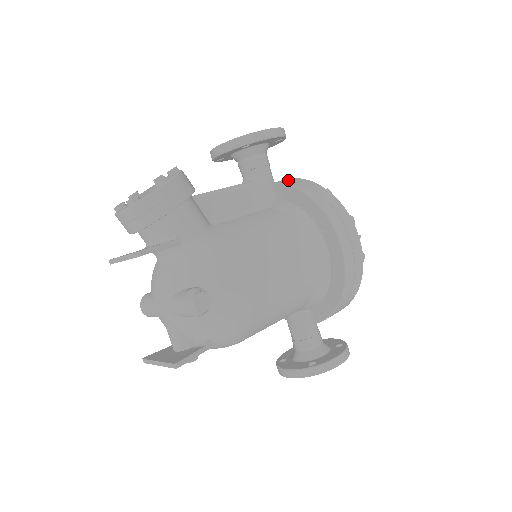
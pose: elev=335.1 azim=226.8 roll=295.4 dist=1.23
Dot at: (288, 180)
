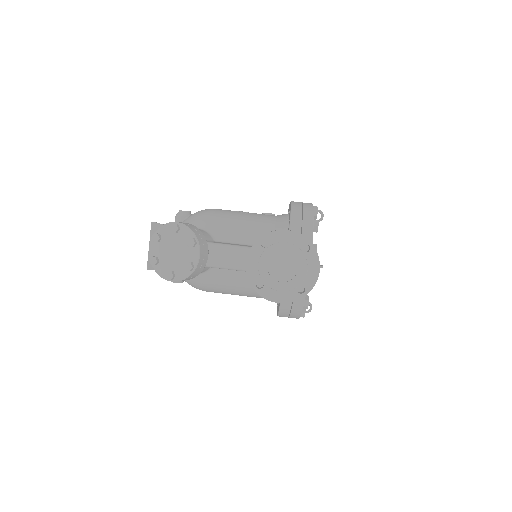
Dot at: occluded
